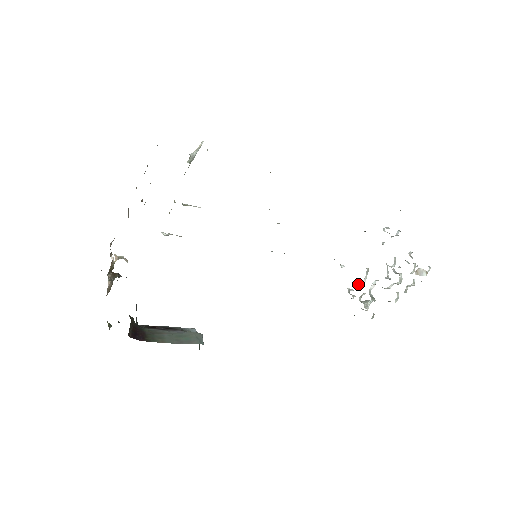
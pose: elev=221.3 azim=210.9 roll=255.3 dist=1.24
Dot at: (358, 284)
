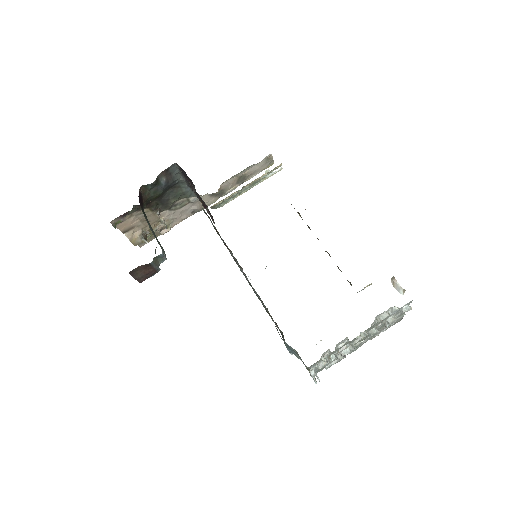
Dot at: occluded
